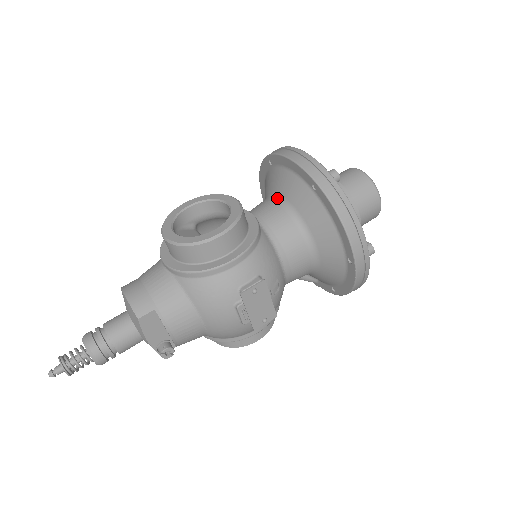
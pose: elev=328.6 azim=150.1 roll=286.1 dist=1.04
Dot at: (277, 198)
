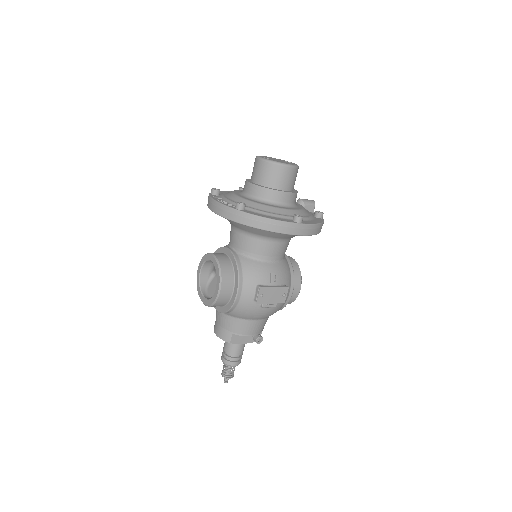
Dot at: (233, 227)
